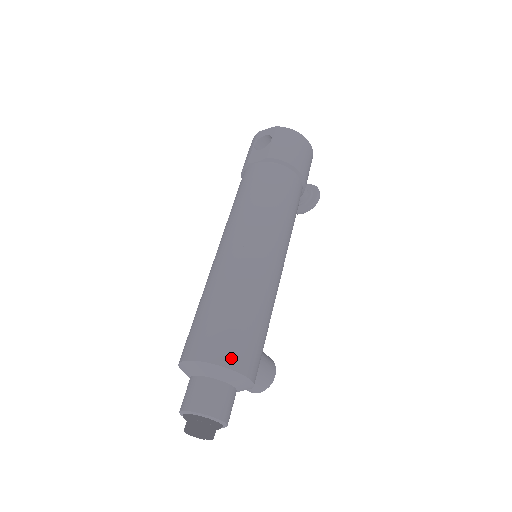
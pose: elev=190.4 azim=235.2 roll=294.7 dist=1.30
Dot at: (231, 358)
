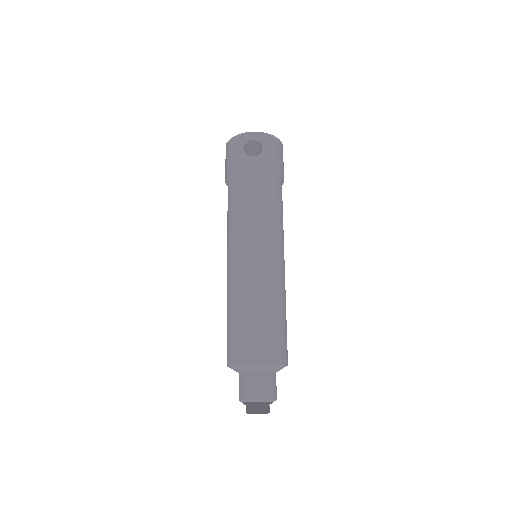
Dot at: (282, 356)
